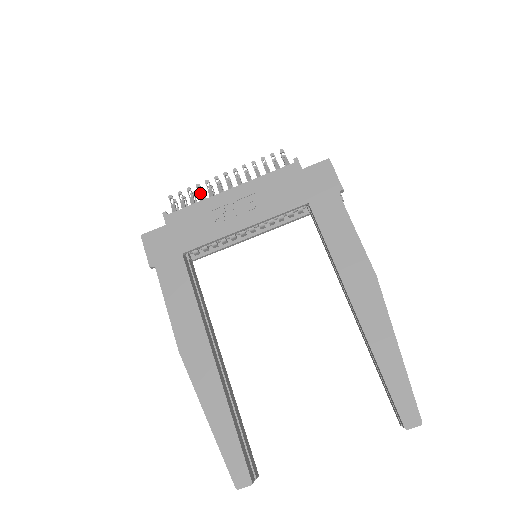
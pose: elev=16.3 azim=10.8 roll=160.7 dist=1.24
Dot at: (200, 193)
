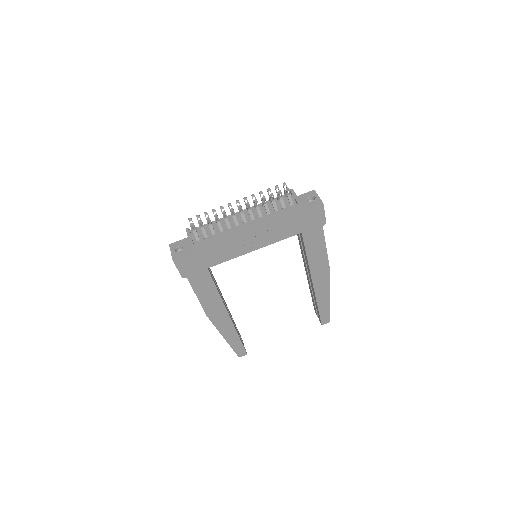
Dot at: (218, 222)
